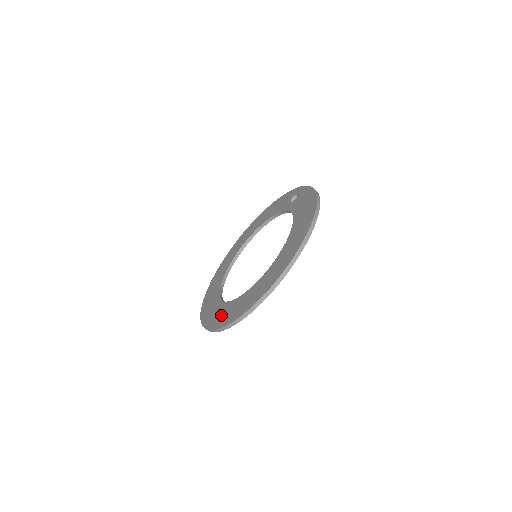
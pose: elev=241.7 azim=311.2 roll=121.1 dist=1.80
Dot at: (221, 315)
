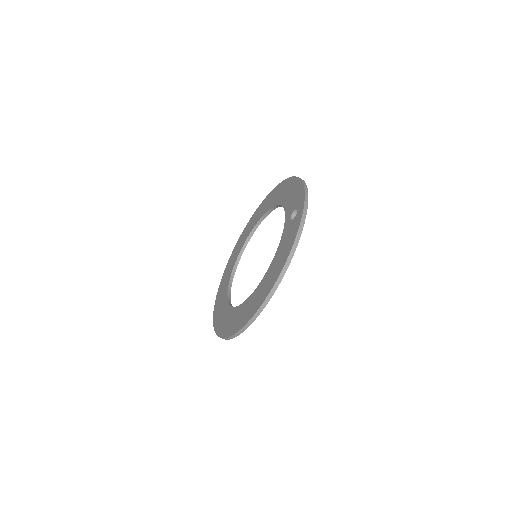
Dot at: (220, 302)
